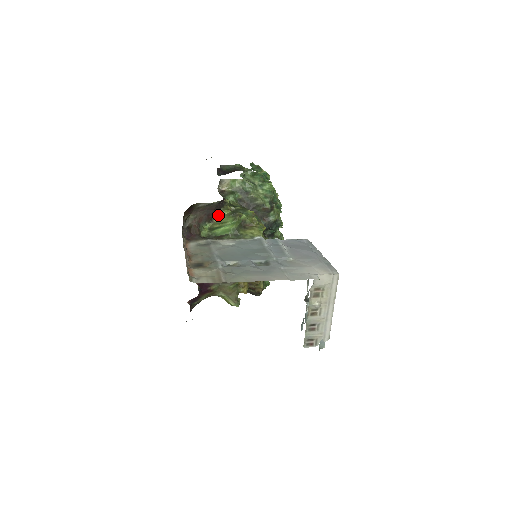
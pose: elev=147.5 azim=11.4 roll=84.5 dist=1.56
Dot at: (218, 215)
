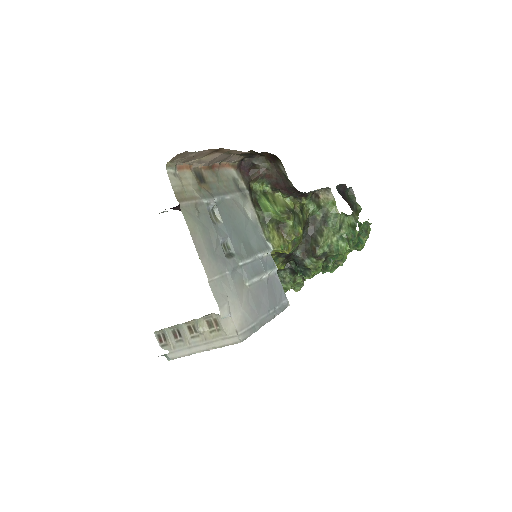
Dot at: (283, 195)
